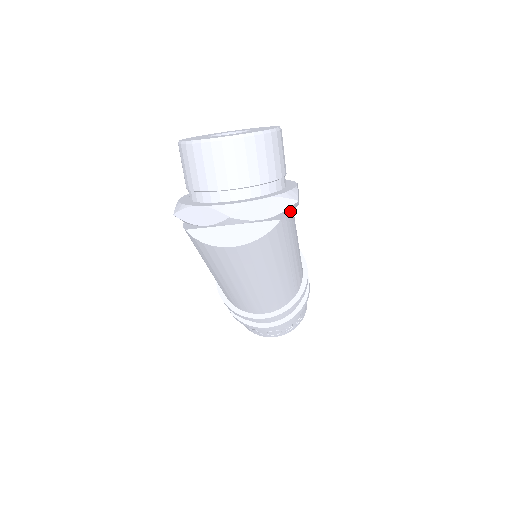
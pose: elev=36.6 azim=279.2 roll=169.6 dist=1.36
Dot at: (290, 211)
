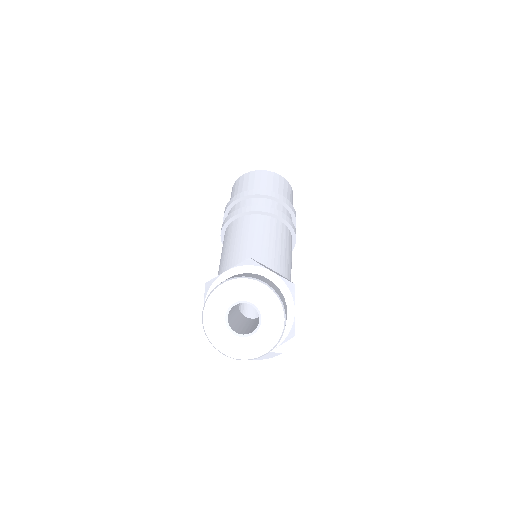
Dot at: occluded
